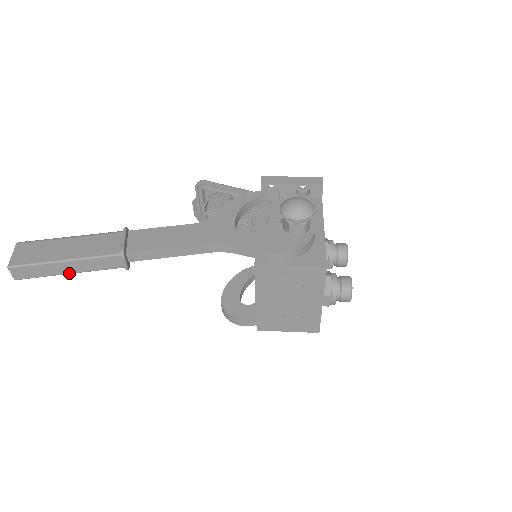
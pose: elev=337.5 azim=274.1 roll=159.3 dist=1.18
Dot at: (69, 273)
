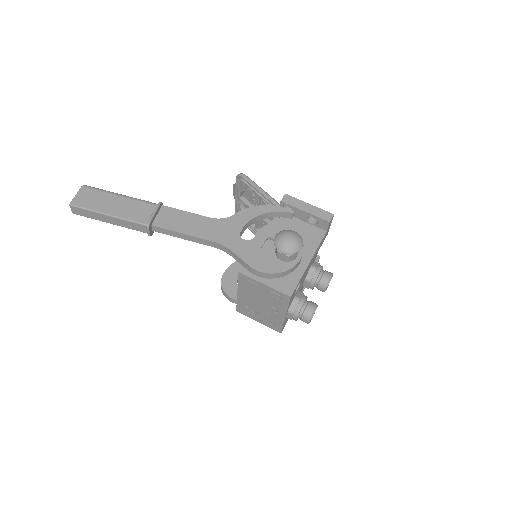
Dot at: (110, 223)
